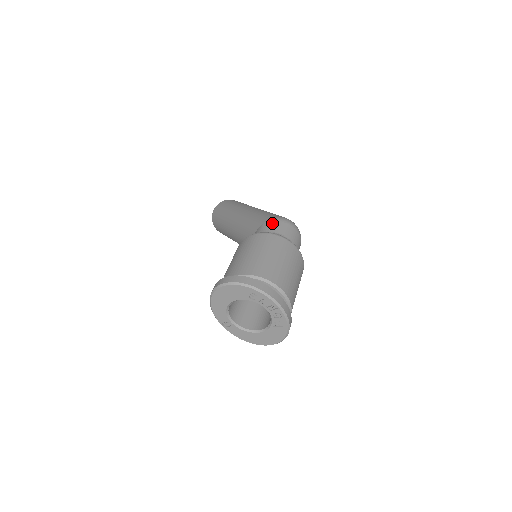
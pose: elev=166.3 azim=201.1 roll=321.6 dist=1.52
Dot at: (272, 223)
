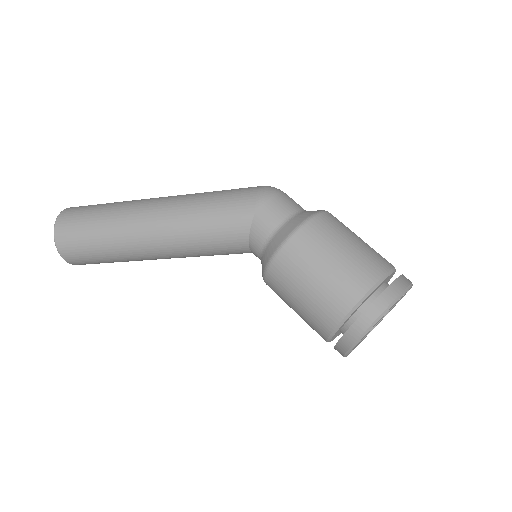
Dot at: (271, 205)
